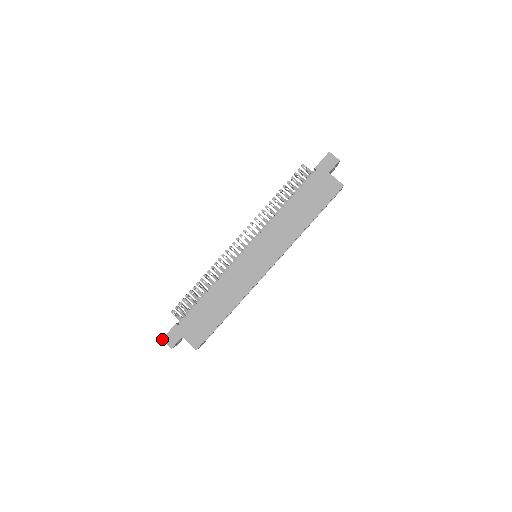
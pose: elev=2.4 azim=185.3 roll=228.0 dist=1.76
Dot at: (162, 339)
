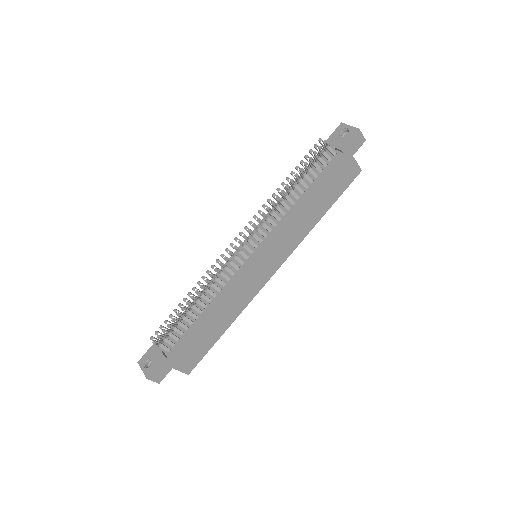
Dot at: occluded
